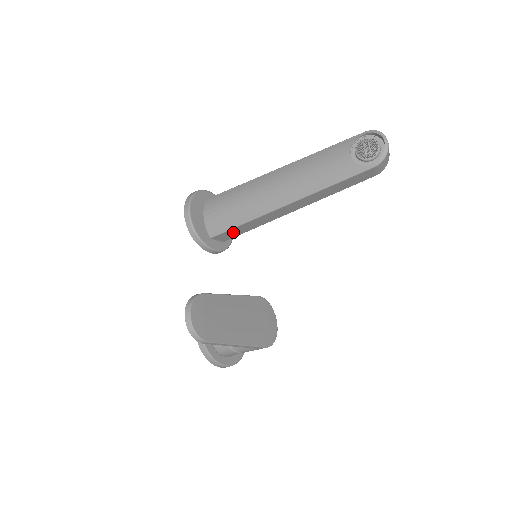
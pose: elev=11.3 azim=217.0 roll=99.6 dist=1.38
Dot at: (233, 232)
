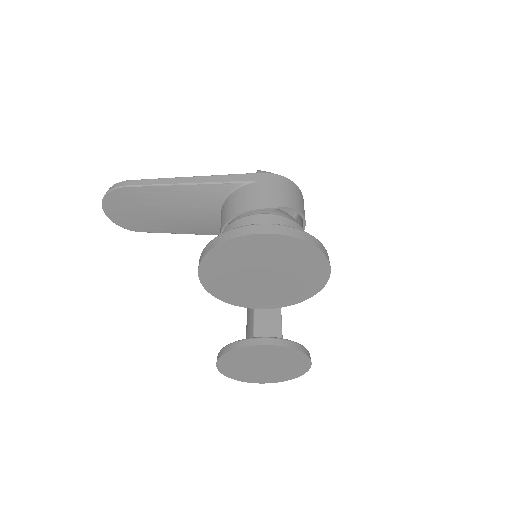
Dot at: (265, 315)
